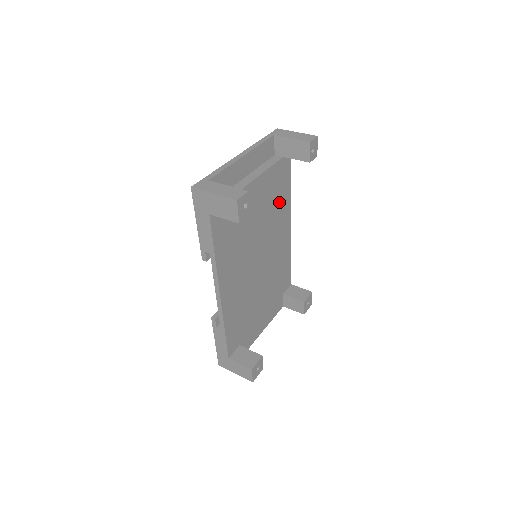
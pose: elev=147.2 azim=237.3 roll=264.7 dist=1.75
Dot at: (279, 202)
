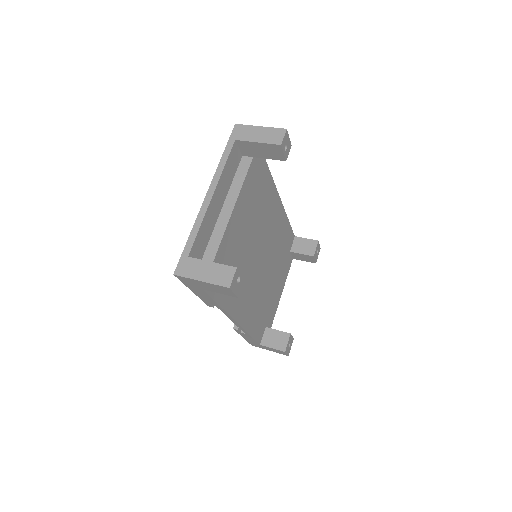
Dot at: (262, 196)
